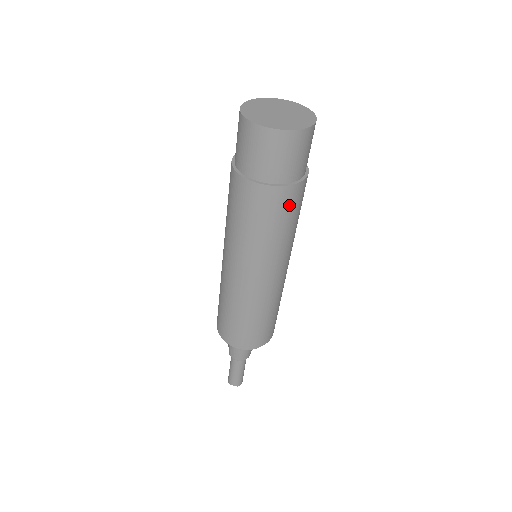
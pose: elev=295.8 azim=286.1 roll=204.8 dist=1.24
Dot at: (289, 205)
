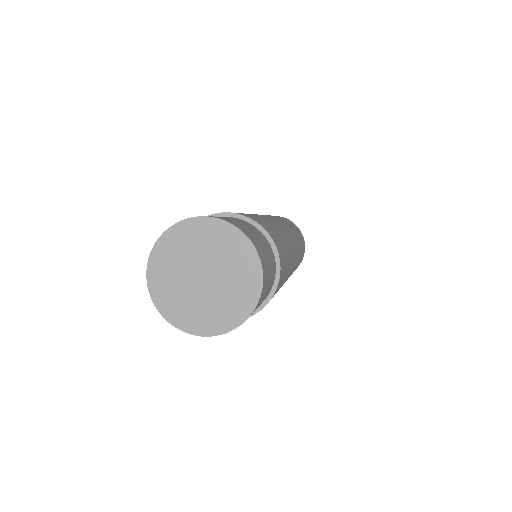
Dot at: (279, 285)
